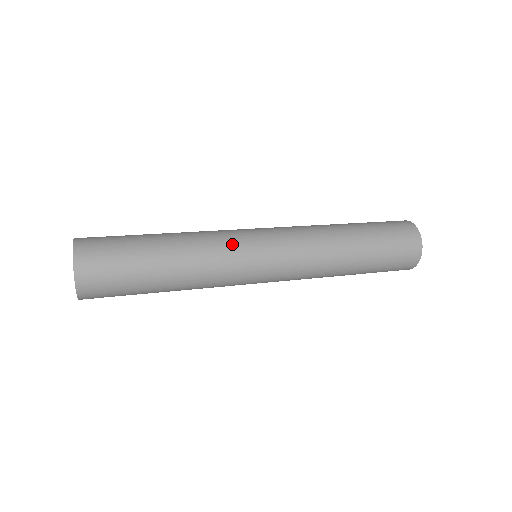
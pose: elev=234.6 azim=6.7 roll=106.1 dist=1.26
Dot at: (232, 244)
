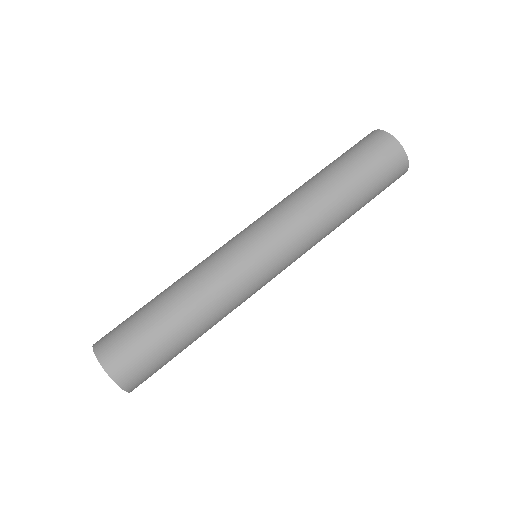
Dot at: (216, 253)
